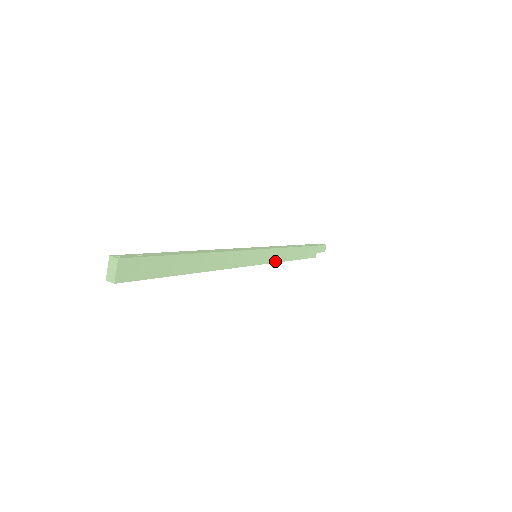
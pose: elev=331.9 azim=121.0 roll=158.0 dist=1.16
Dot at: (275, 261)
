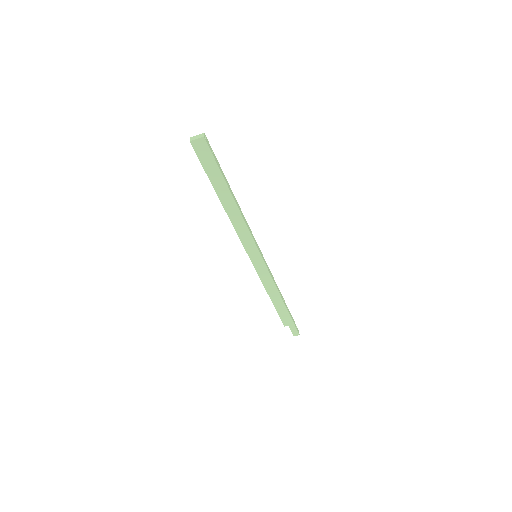
Dot at: (261, 278)
